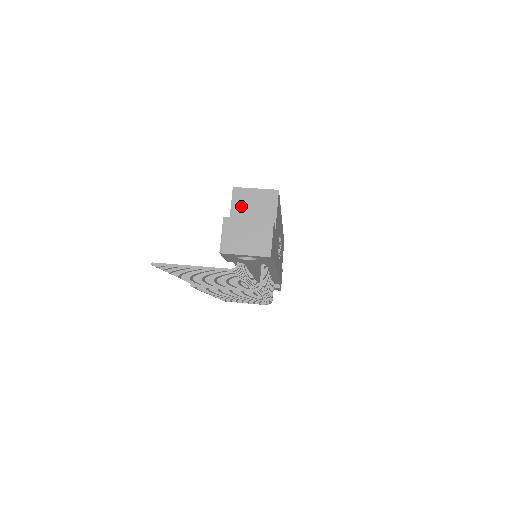
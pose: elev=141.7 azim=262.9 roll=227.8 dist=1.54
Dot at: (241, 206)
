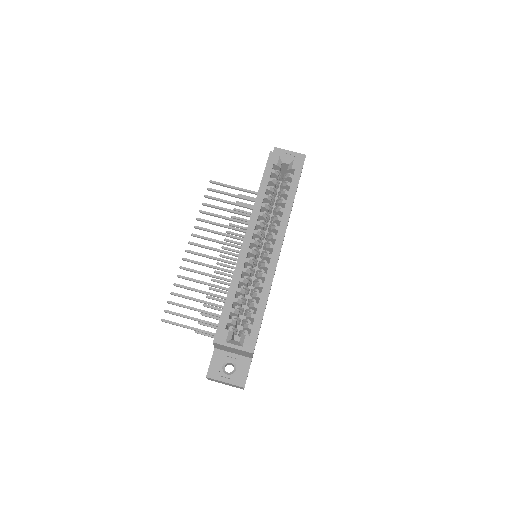
Dot at: (222, 348)
